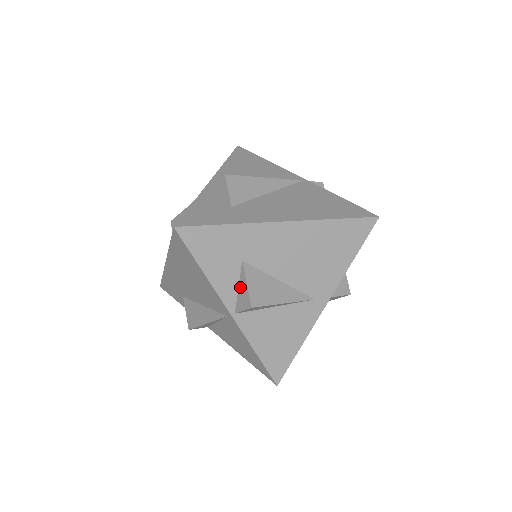
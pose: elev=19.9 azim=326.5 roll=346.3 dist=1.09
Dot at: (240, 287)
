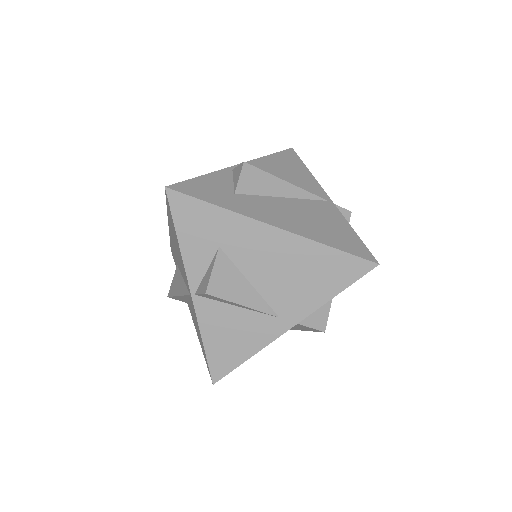
Dot at: (208, 271)
